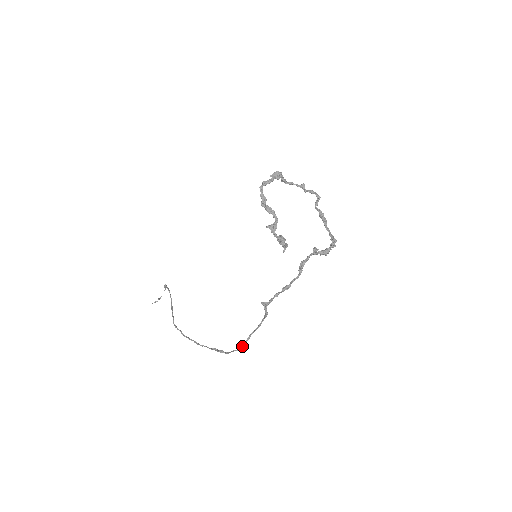
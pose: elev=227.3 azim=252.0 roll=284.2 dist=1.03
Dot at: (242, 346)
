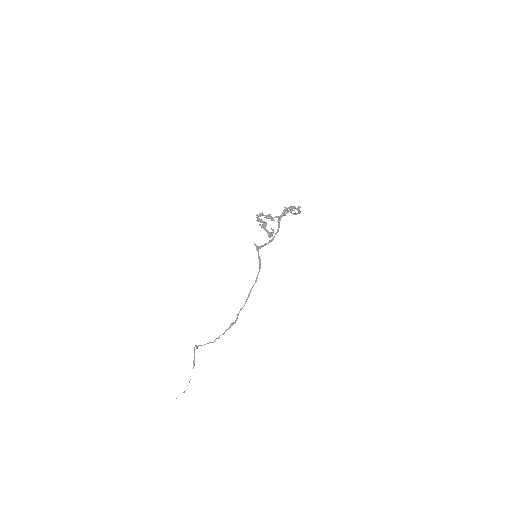
Dot at: (245, 302)
